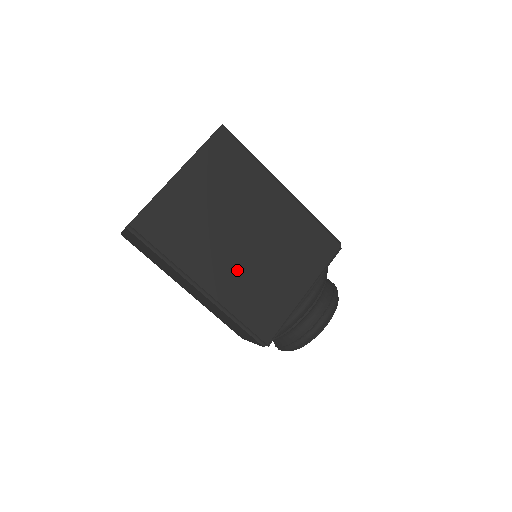
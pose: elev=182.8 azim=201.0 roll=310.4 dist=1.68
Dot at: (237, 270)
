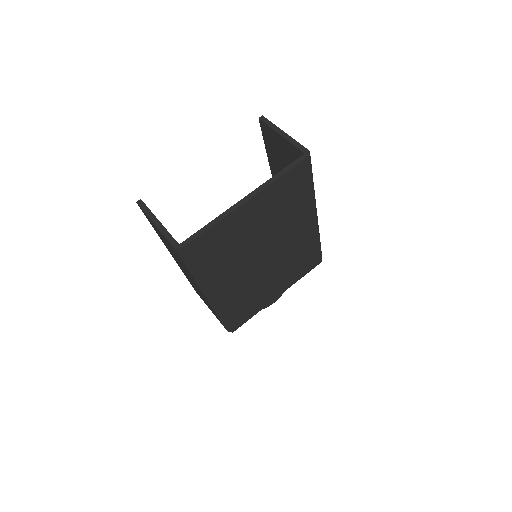
Dot at: (244, 283)
